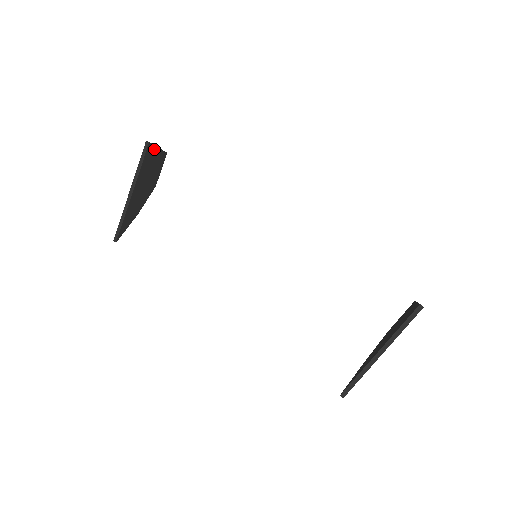
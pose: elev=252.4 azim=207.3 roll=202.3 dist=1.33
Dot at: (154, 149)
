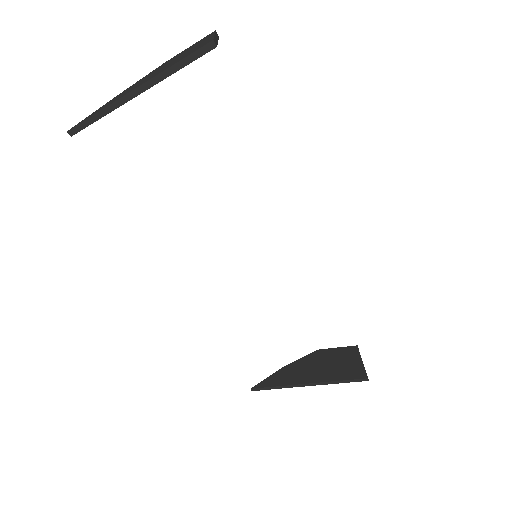
Dot at: occluded
